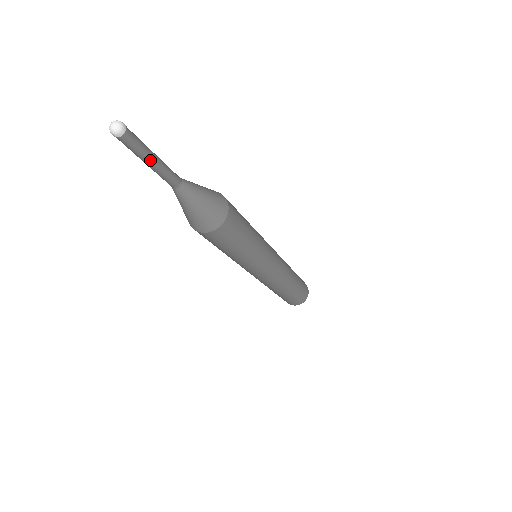
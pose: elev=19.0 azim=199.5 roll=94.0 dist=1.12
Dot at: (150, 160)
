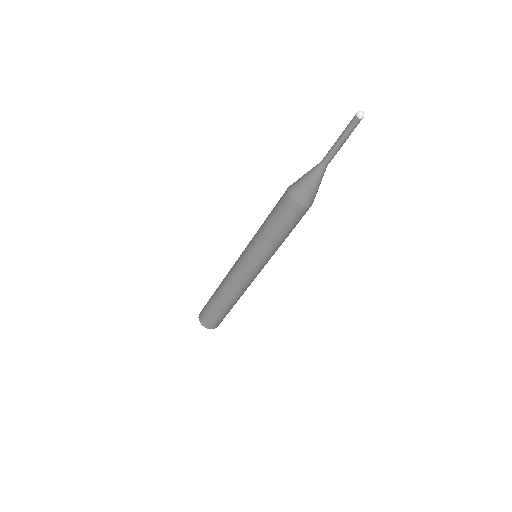
Dot at: (342, 140)
